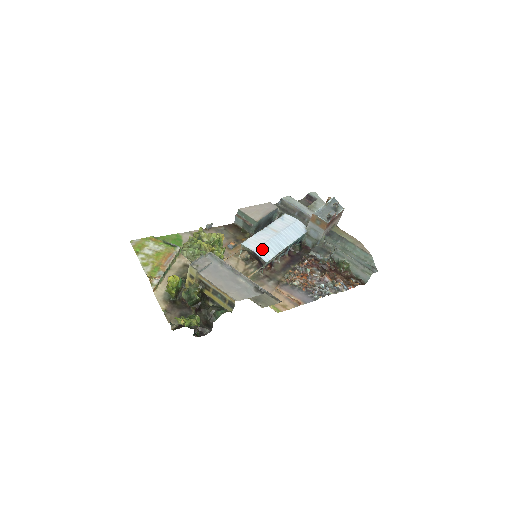
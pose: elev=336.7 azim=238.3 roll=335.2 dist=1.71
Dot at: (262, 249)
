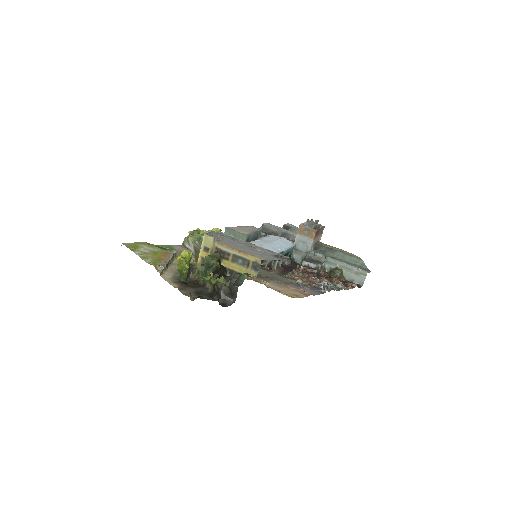
Dot at: occluded
